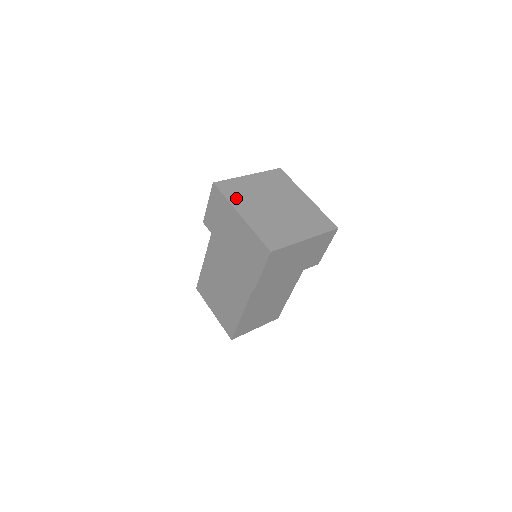
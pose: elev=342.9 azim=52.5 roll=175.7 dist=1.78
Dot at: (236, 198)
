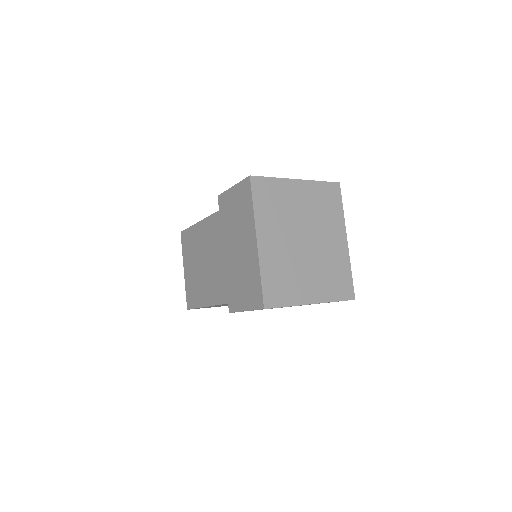
Dot at: (265, 212)
